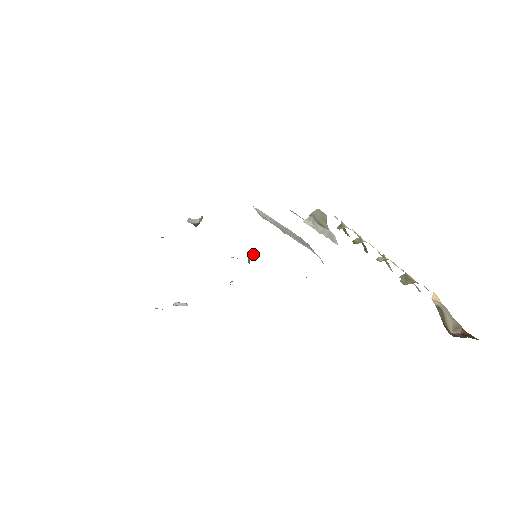
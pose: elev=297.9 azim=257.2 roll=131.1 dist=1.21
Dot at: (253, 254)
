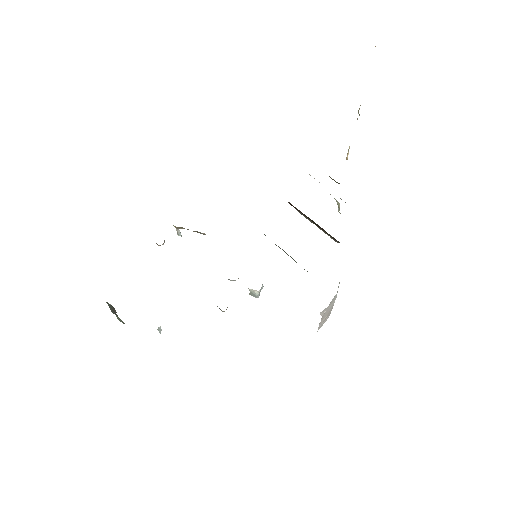
Dot at: occluded
